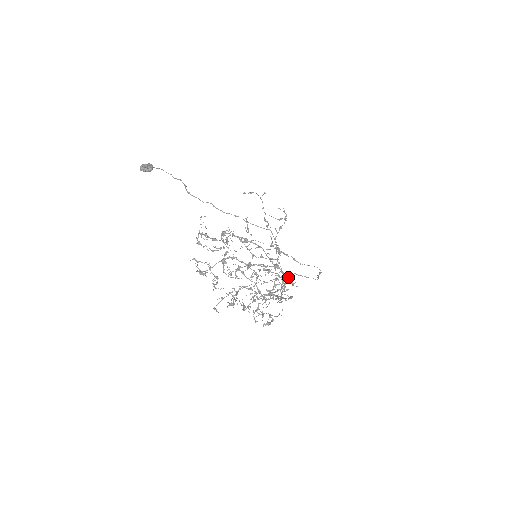
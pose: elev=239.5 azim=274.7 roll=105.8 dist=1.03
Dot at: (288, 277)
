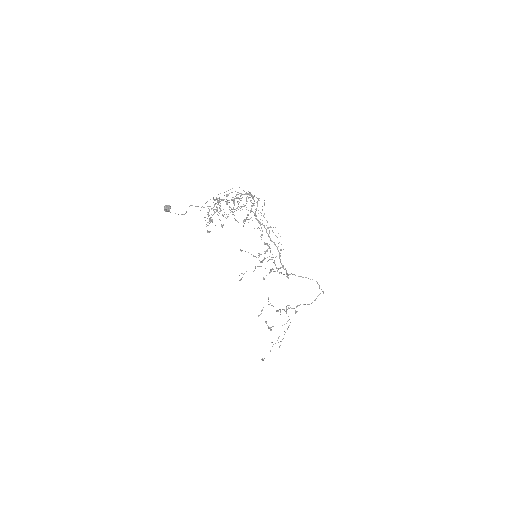
Dot at: occluded
